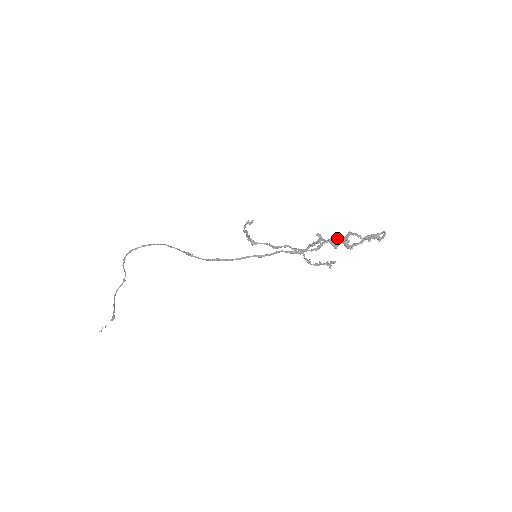
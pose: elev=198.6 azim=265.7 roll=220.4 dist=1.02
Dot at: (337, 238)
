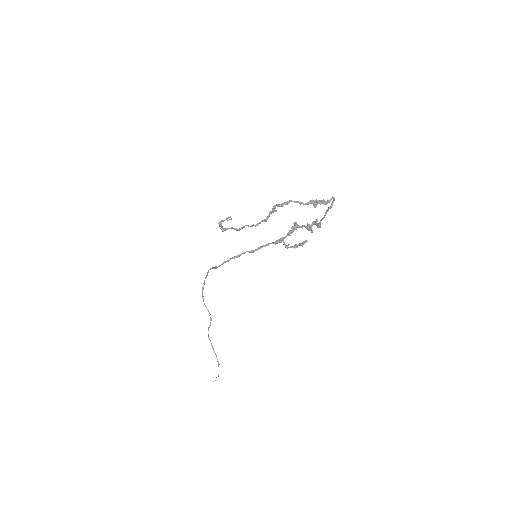
Dot at: occluded
